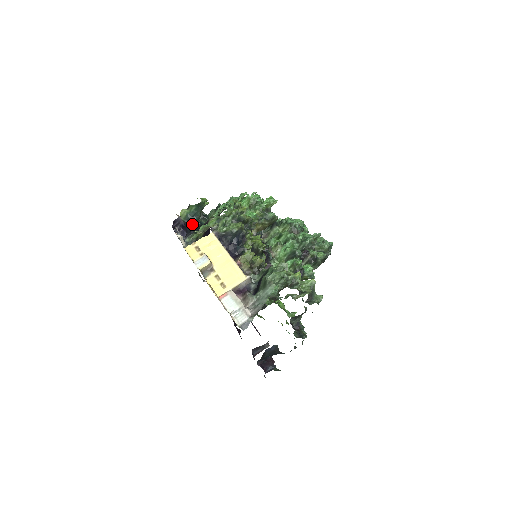
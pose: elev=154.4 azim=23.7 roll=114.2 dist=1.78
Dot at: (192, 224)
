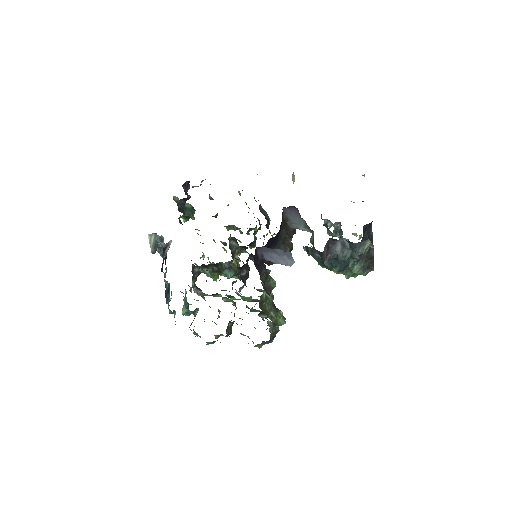
Dot at: (178, 209)
